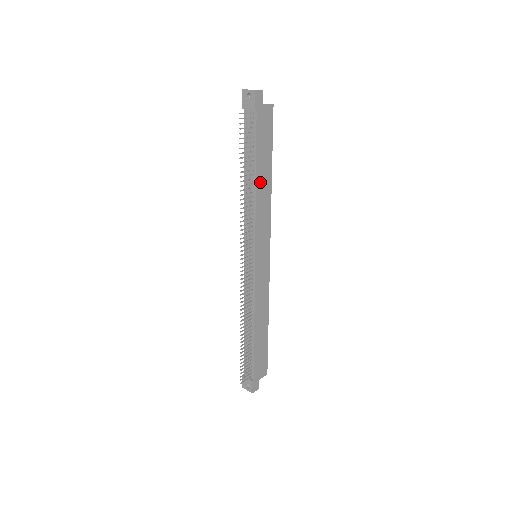
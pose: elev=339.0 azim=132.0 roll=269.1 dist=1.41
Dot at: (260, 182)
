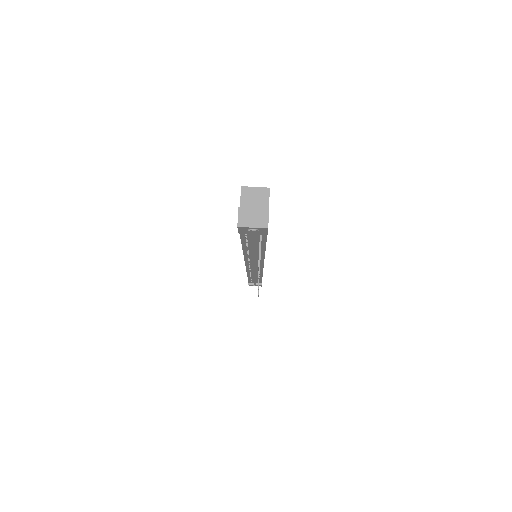
Dot at: occluded
